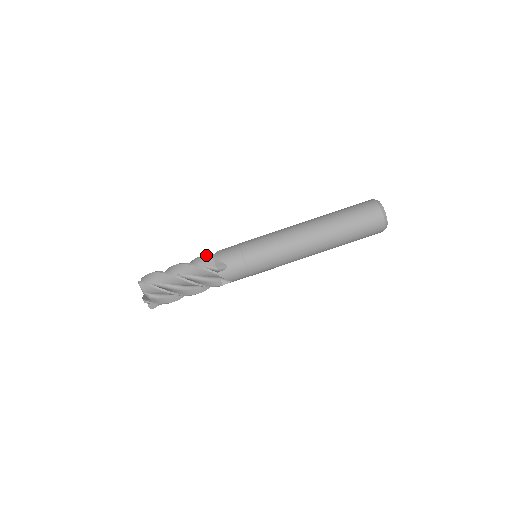
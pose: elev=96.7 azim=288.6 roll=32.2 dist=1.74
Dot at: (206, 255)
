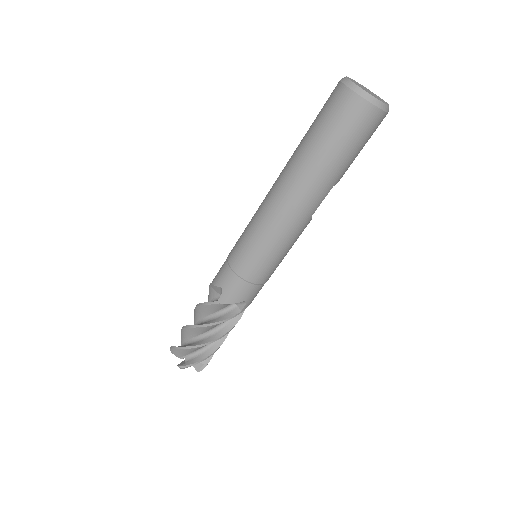
Dot at: occluded
